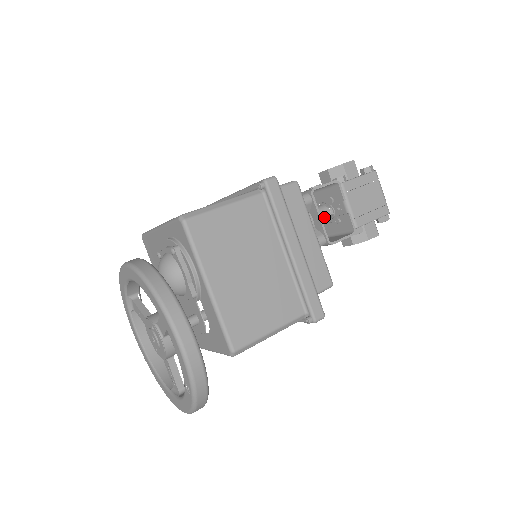
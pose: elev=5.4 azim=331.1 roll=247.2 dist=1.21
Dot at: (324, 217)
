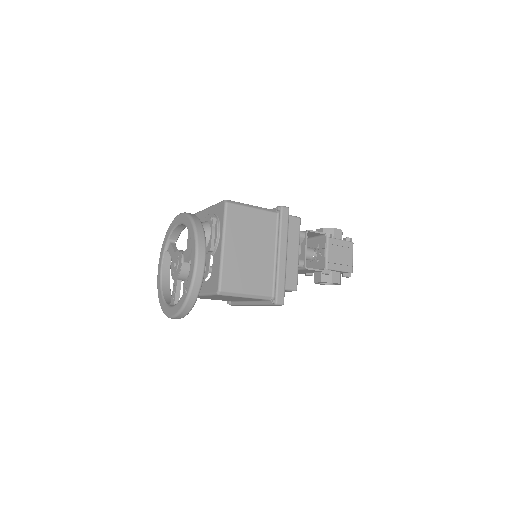
Dot at: (309, 254)
